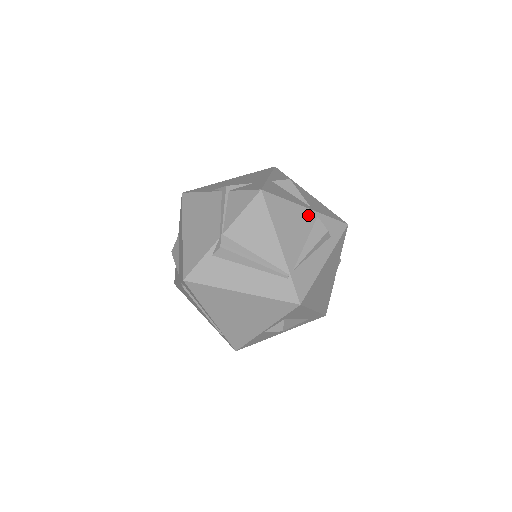
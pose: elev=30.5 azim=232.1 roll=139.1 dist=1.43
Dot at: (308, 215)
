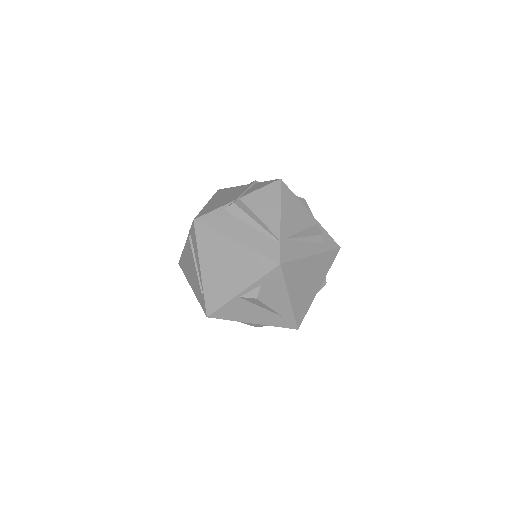
Dot at: (310, 218)
